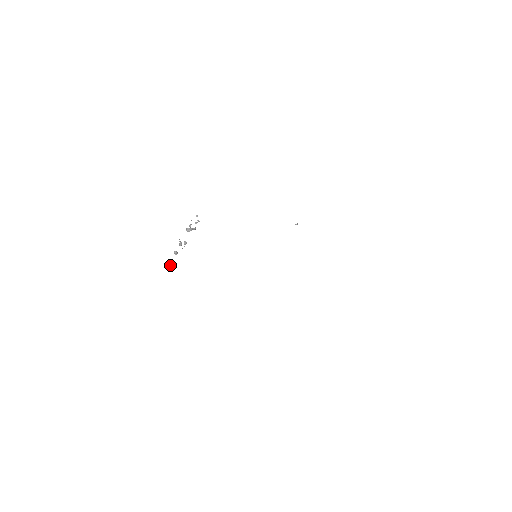
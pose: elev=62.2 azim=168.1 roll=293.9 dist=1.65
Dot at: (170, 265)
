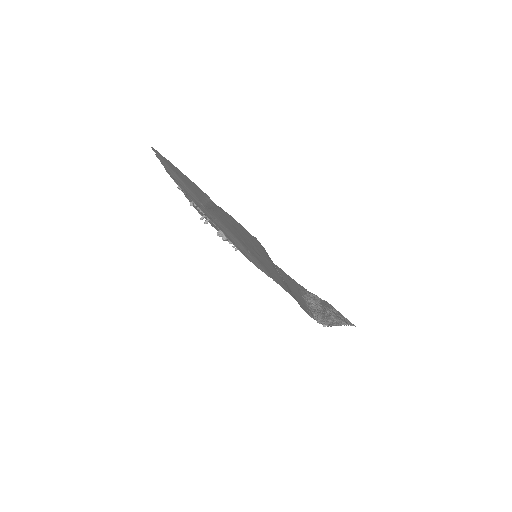
Dot at: (178, 186)
